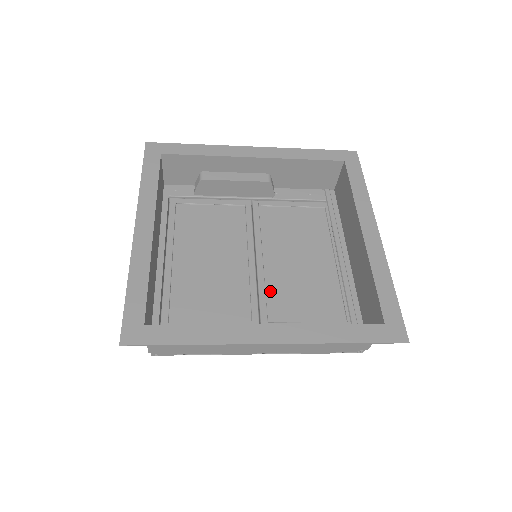
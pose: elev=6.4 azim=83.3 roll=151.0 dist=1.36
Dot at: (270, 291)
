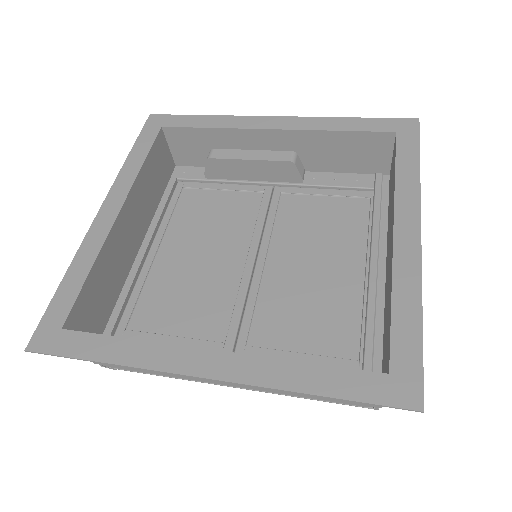
Dot at: (262, 303)
